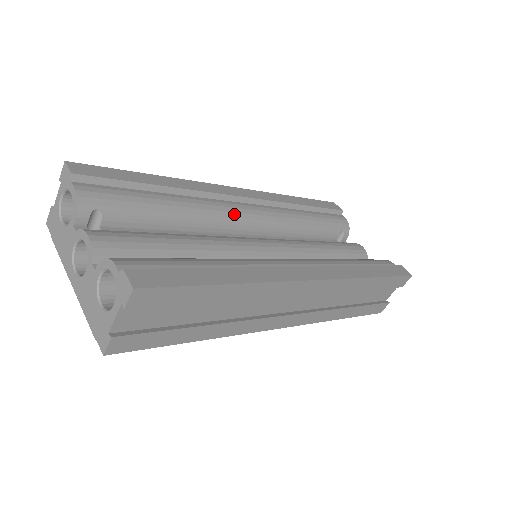
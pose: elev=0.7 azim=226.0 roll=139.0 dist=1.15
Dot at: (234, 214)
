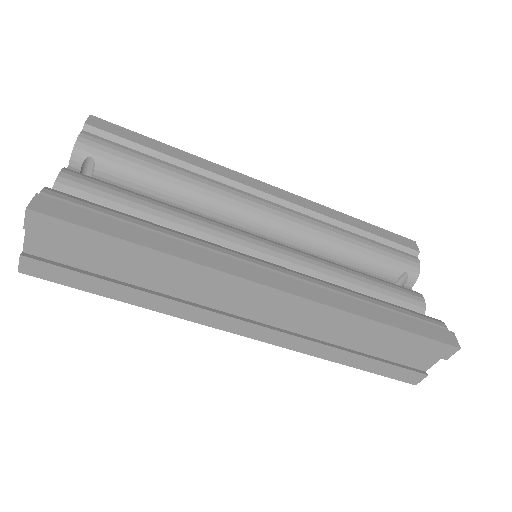
Dot at: (246, 206)
